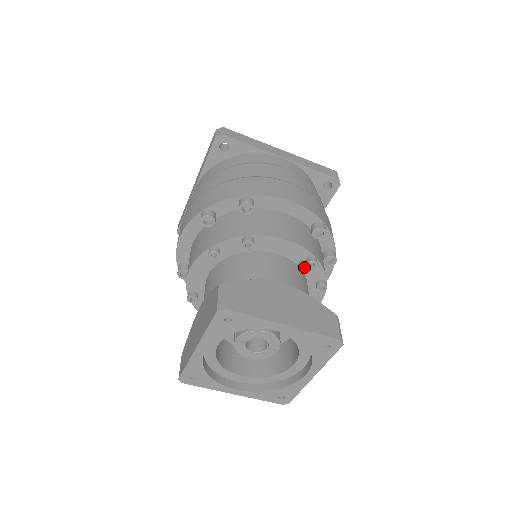
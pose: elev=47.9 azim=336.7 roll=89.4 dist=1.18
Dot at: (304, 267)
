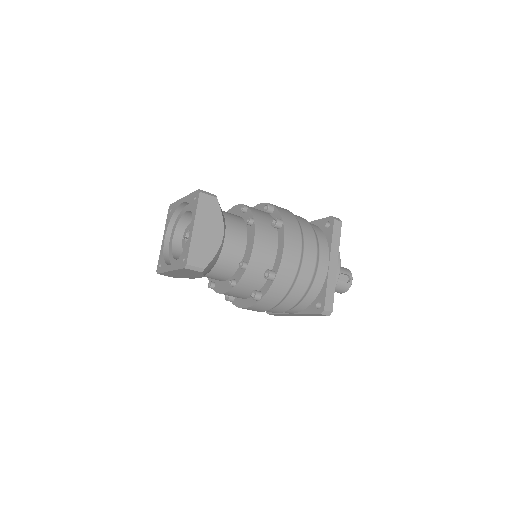
Dot at: (244, 217)
